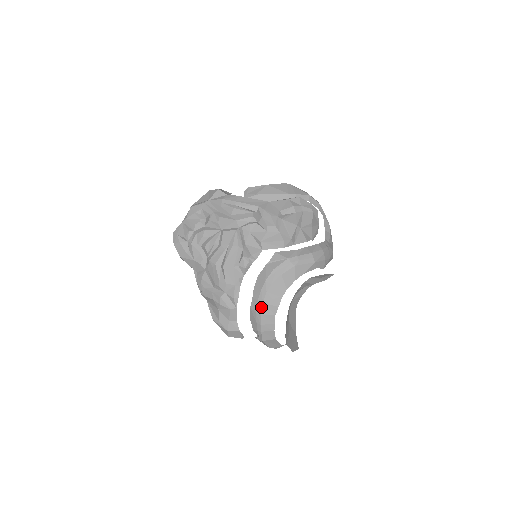
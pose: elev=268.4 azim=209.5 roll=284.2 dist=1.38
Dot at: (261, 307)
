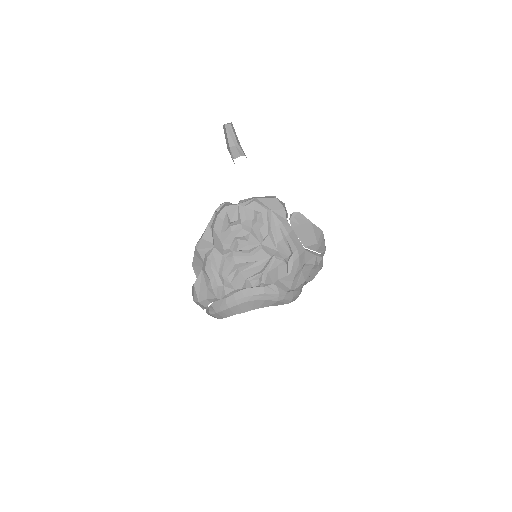
Dot at: (234, 305)
